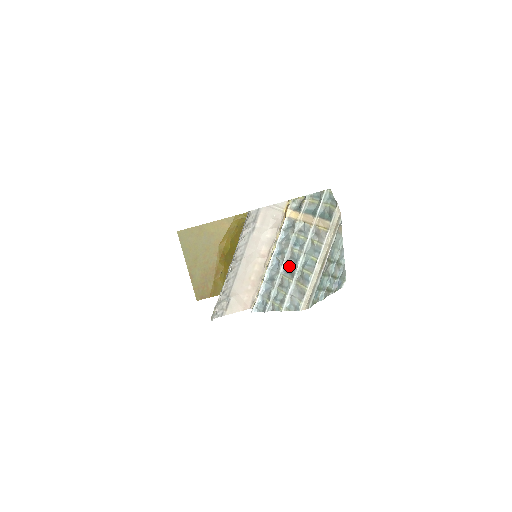
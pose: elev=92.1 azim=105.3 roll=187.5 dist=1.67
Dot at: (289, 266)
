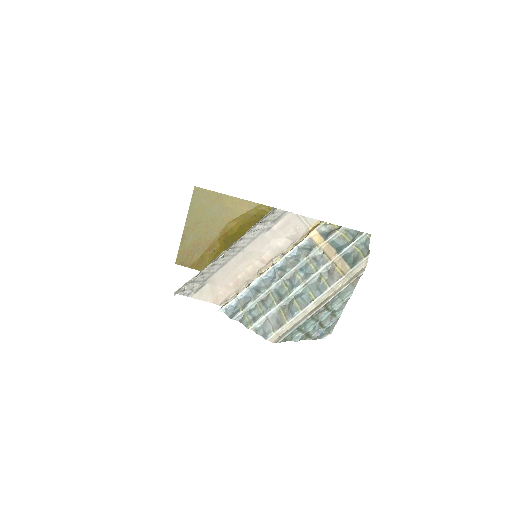
Dot at: (282, 287)
